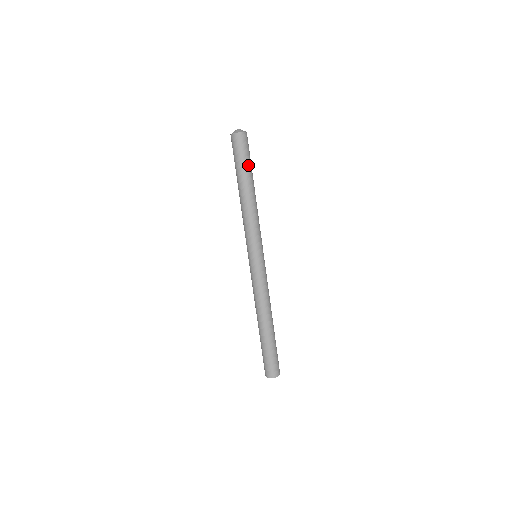
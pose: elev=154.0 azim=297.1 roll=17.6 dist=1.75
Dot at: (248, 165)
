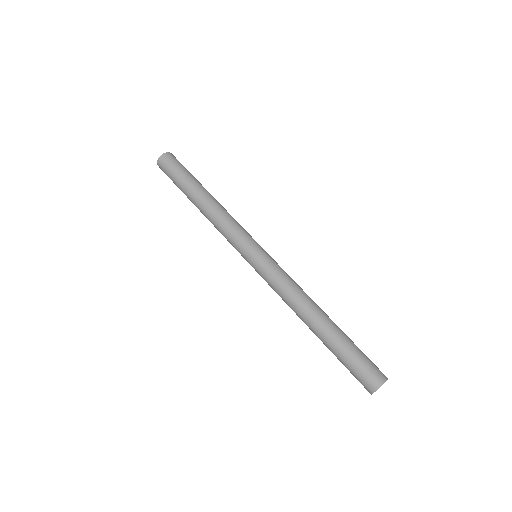
Dot at: (193, 176)
